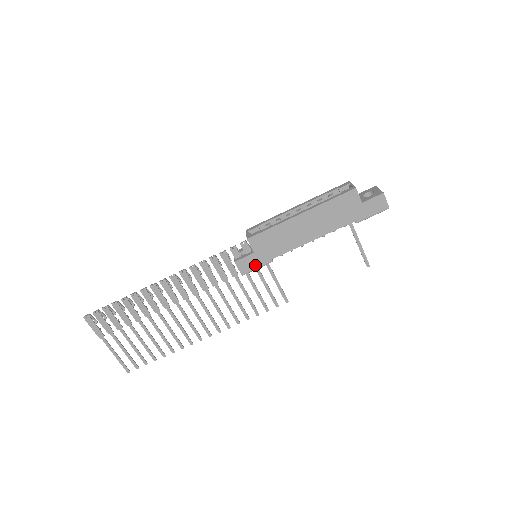
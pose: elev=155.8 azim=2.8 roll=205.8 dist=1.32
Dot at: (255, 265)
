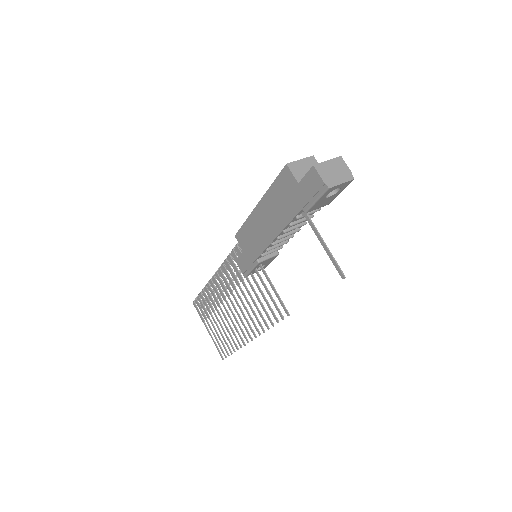
Dot at: (248, 265)
